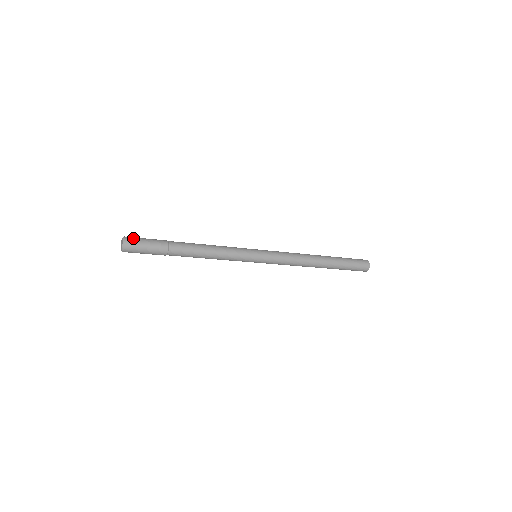
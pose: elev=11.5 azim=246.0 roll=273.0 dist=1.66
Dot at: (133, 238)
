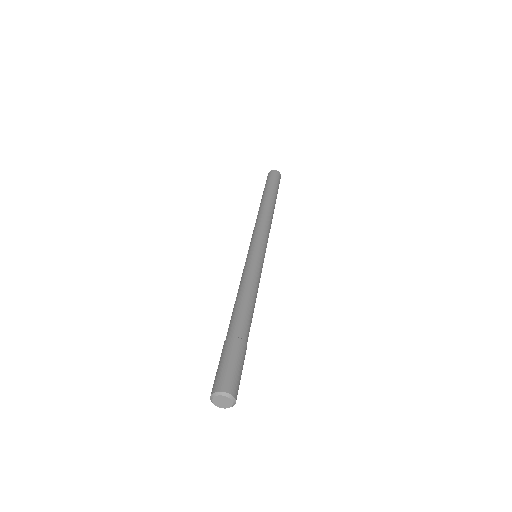
Dot at: (236, 385)
